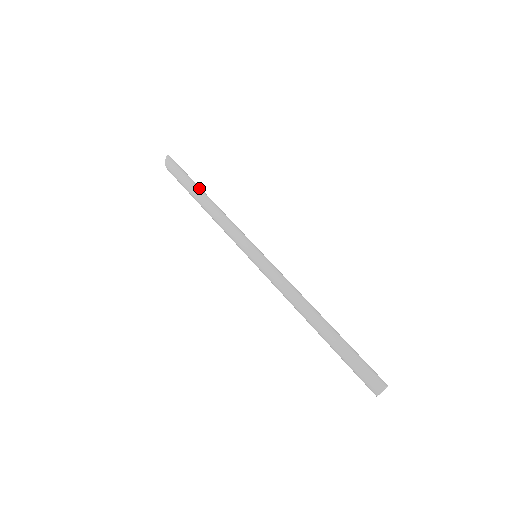
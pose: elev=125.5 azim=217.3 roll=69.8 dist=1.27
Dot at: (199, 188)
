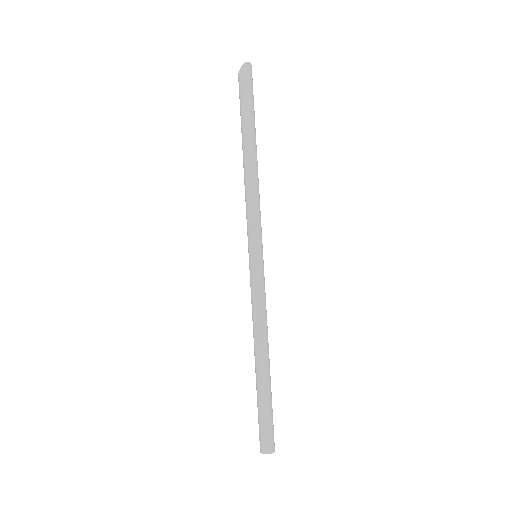
Dot at: (249, 135)
